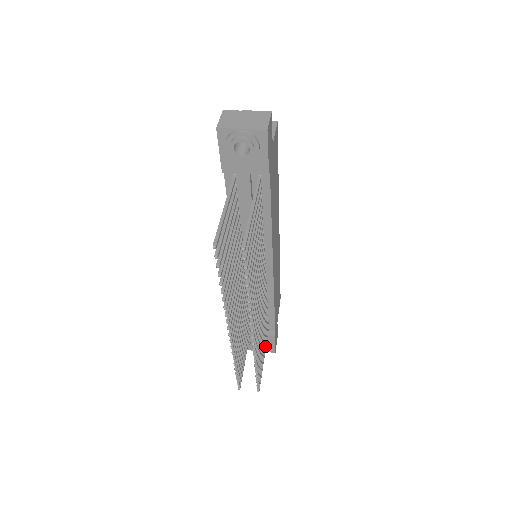
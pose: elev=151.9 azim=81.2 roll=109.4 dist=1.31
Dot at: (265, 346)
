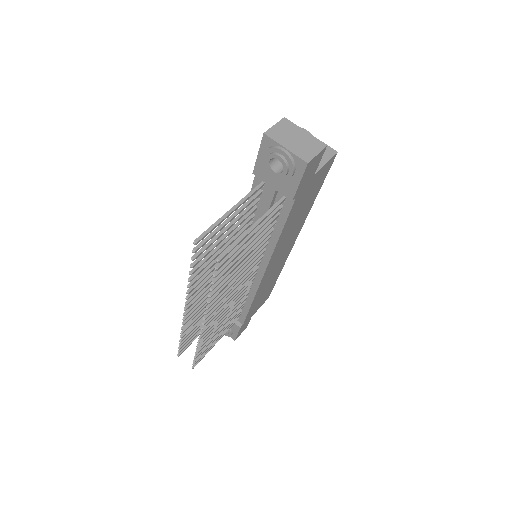
Dot at: (224, 333)
